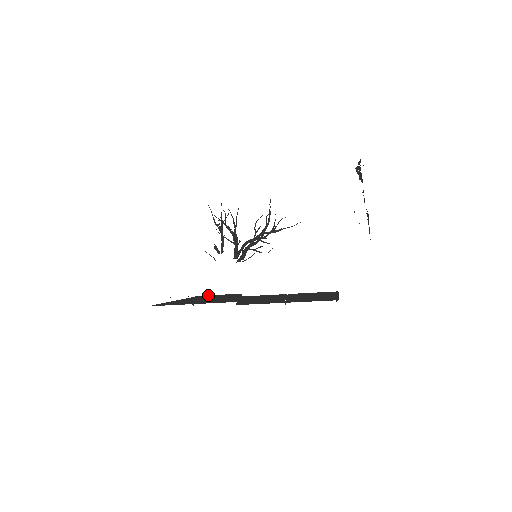
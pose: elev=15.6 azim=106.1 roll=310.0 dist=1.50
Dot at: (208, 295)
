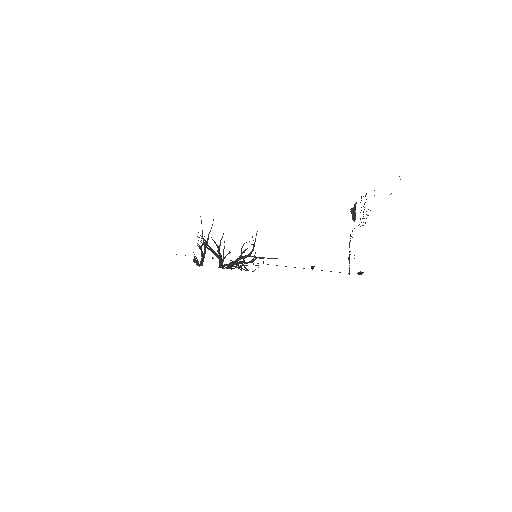
Dot at: occluded
